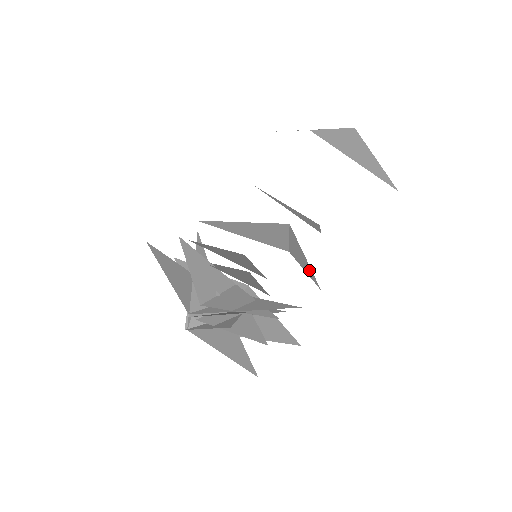
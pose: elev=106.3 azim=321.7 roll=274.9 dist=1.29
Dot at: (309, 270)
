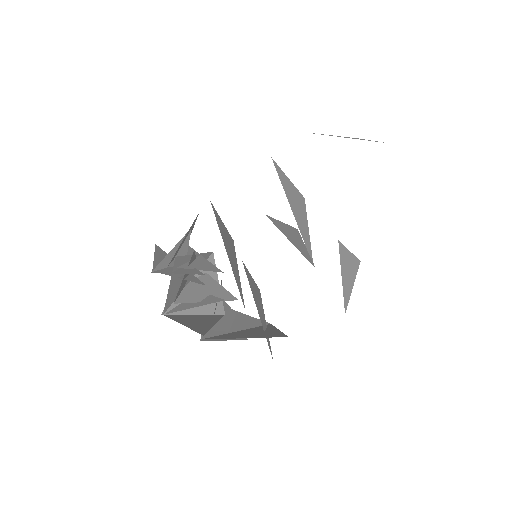
Dot at: (302, 250)
